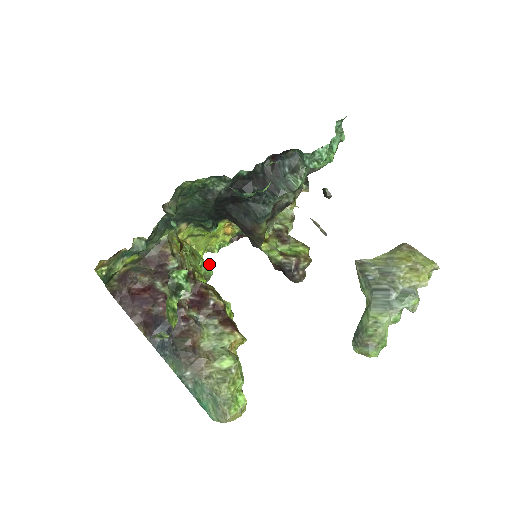
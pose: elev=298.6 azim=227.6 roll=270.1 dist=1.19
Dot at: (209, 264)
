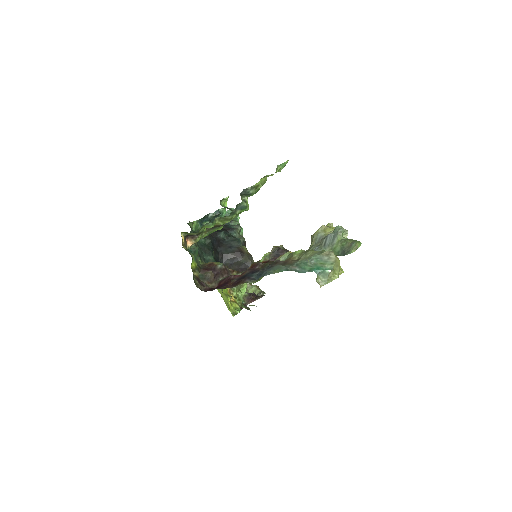
Dot at: occluded
